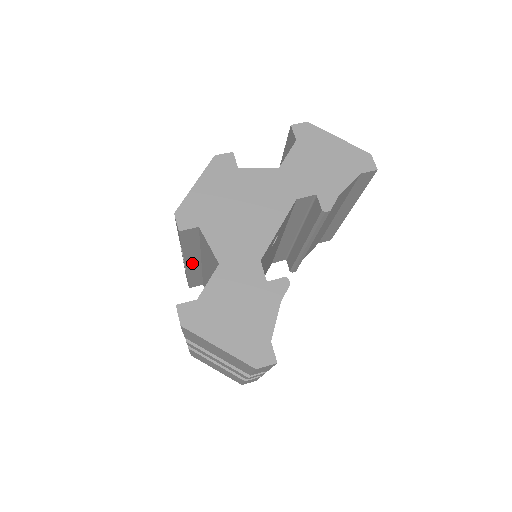
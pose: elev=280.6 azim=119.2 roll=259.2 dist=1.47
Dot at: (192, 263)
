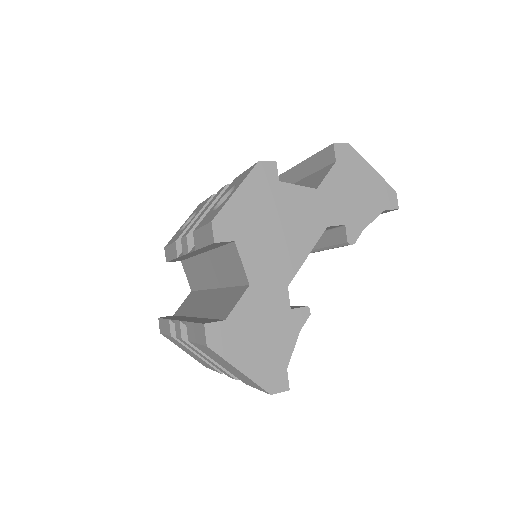
Dot at: (193, 253)
